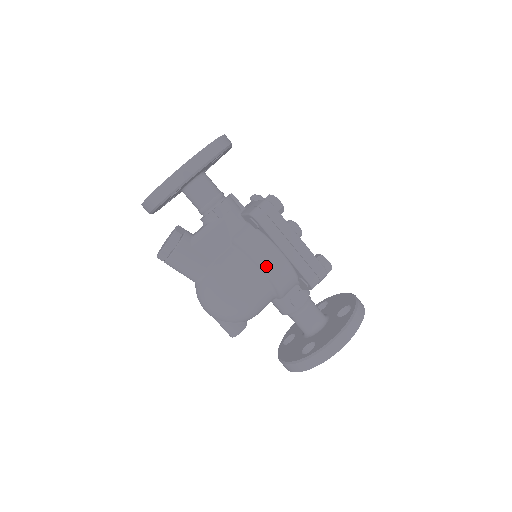
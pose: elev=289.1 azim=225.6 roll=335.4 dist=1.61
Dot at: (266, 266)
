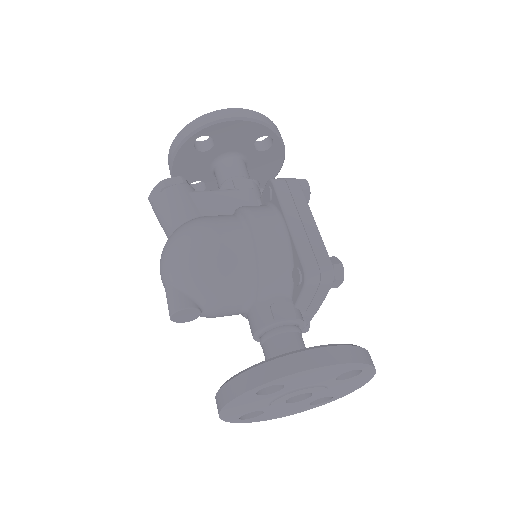
Dot at: (259, 227)
